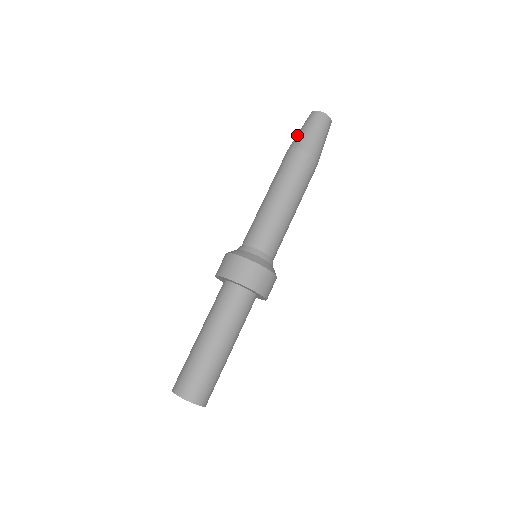
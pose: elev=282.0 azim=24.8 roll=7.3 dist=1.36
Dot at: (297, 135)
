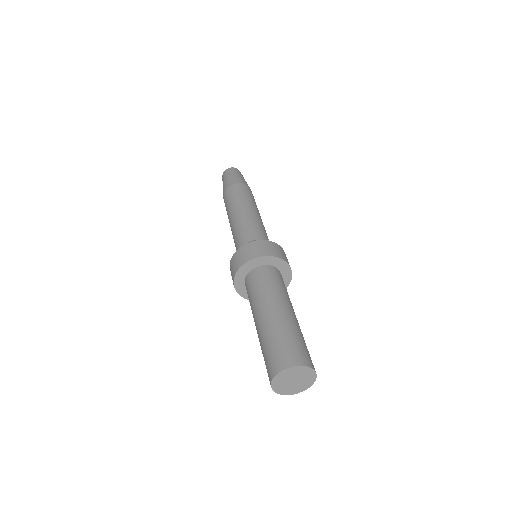
Dot at: occluded
